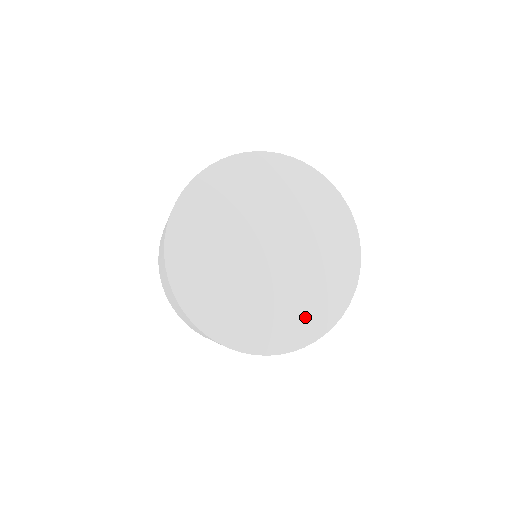
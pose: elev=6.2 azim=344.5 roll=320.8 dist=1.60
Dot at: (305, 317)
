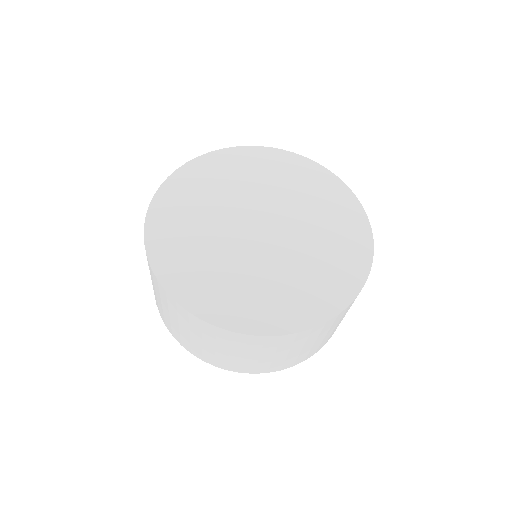
Dot at: (319, 289)
